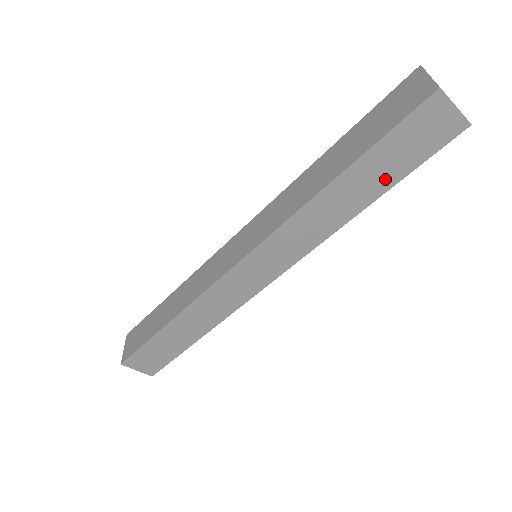
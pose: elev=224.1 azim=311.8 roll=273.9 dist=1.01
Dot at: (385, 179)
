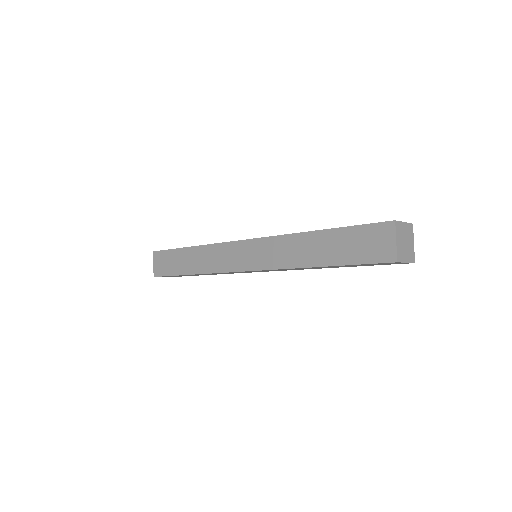
Dot at: (337, 256)
